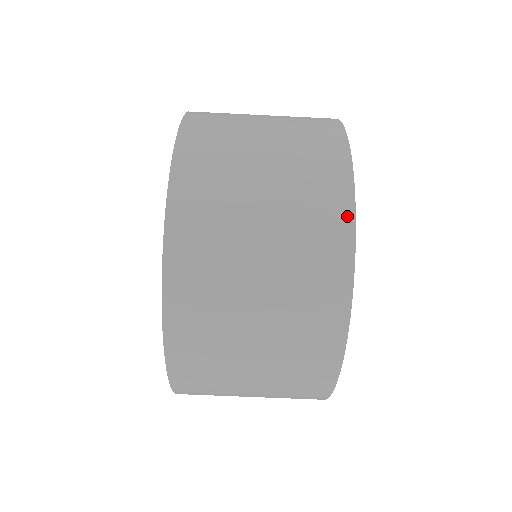
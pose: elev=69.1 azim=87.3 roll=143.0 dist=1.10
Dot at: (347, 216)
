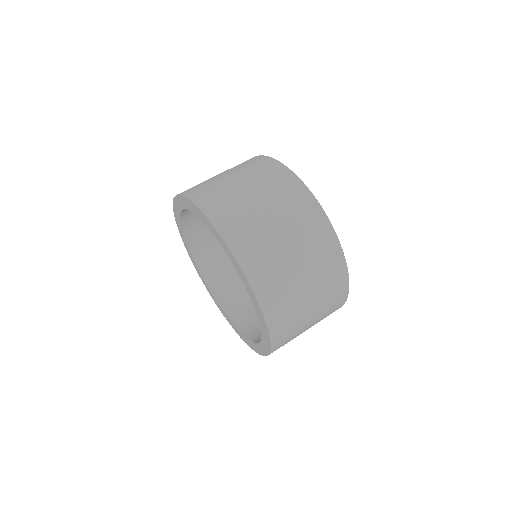
Dot at: (278, 165)
